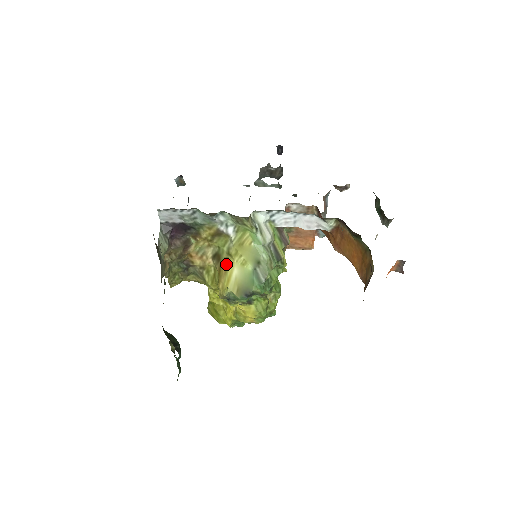
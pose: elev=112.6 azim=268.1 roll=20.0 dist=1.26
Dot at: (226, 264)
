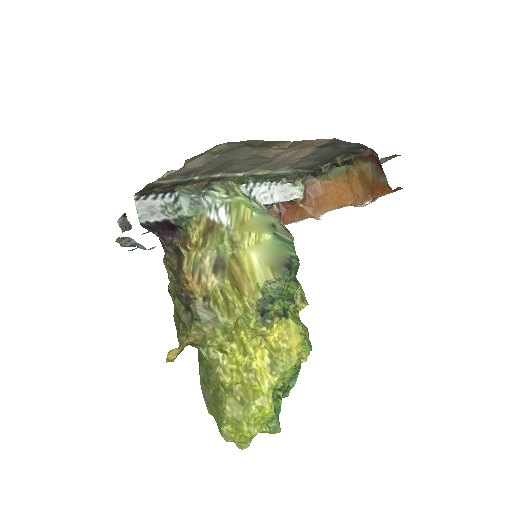
Dot at: (236, 262)
